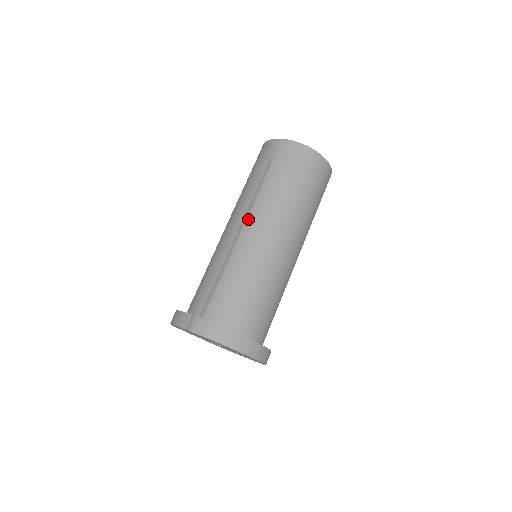
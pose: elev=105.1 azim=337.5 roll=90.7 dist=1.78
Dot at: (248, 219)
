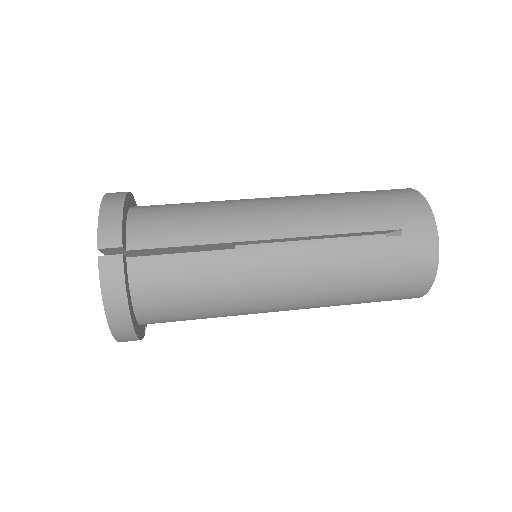
Dot at: occluded
